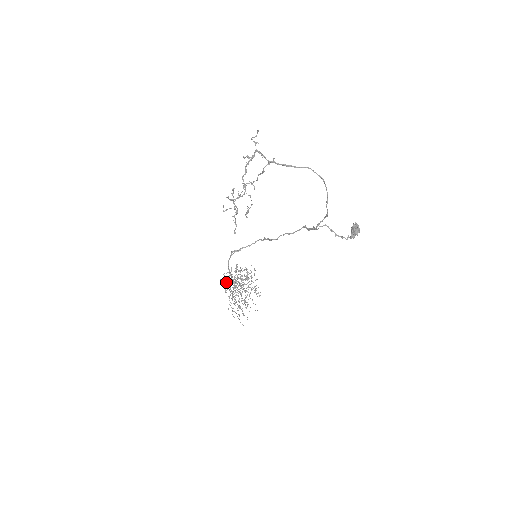
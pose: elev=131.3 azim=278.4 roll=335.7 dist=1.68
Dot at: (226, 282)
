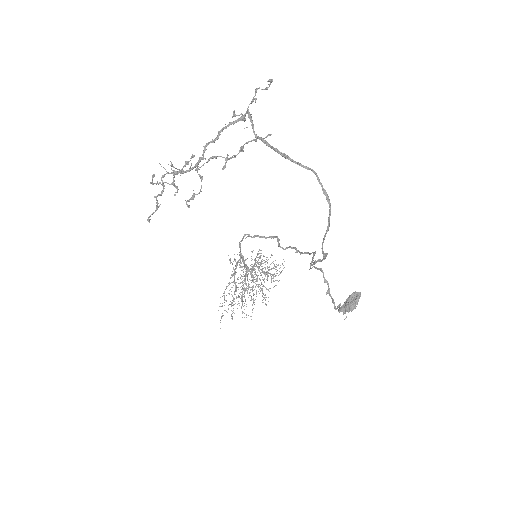
Dot at: occluded
